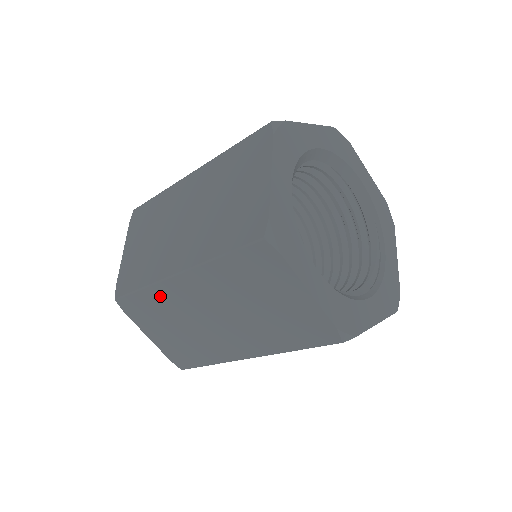
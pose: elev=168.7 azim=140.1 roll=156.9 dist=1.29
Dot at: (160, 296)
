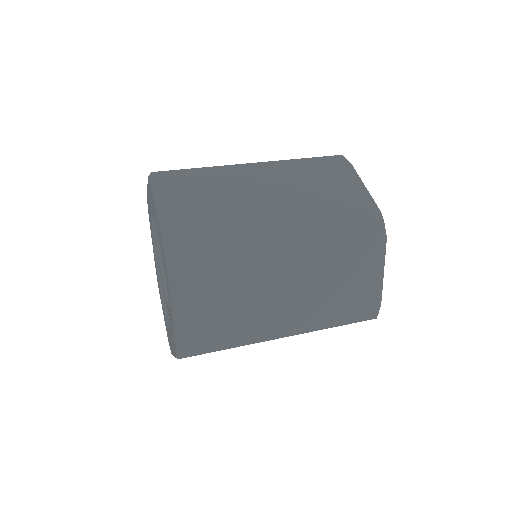
Dot at: occluded
